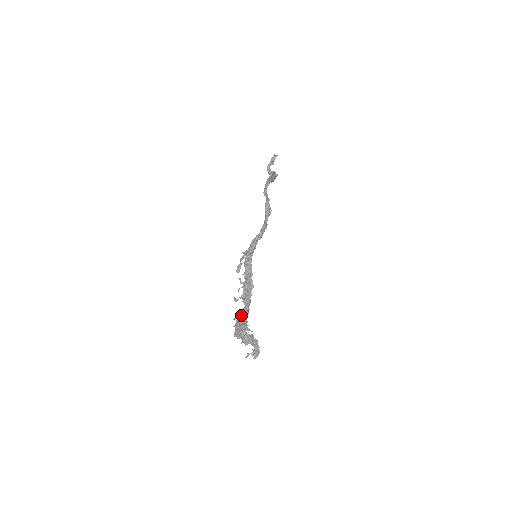
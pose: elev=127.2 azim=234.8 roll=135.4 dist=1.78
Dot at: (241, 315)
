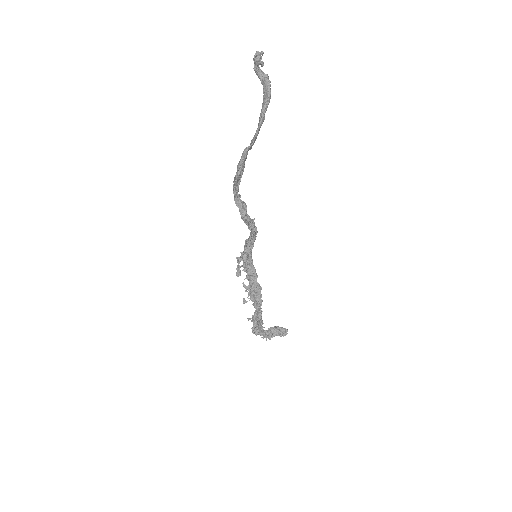
Dot at: (254, 317)
